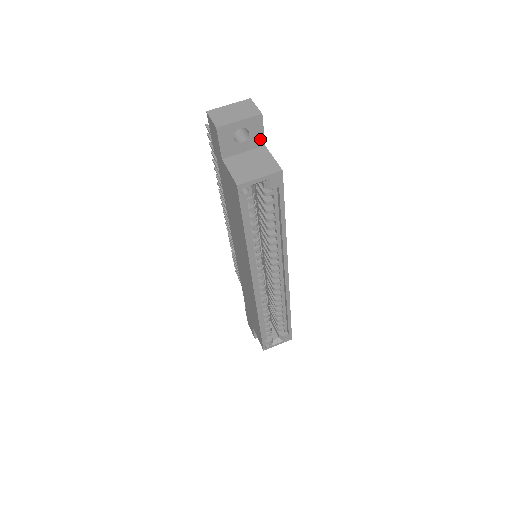
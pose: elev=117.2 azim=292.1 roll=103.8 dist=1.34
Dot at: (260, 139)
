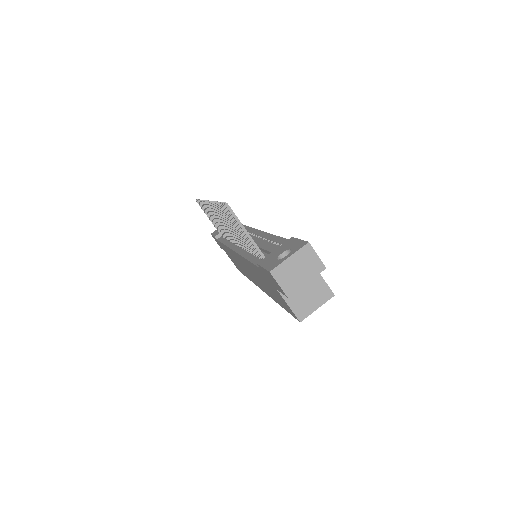
Dot at: occluded
